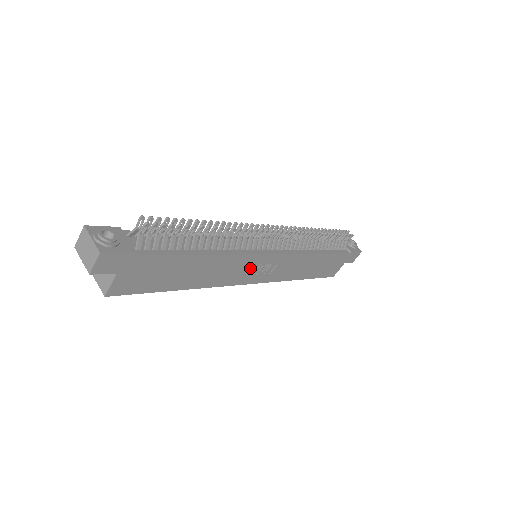
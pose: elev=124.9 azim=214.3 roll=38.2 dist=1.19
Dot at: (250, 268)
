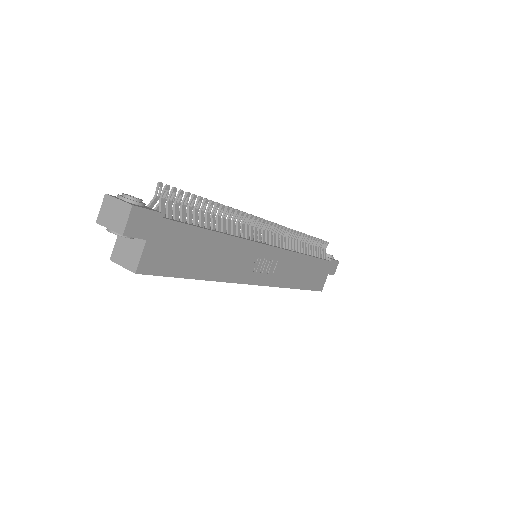
Dot at: (256, 262)
